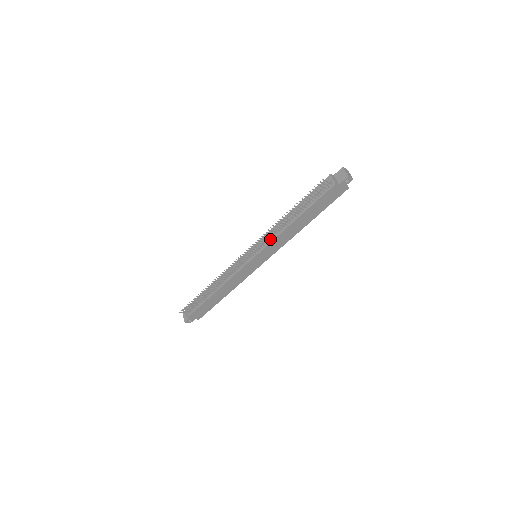
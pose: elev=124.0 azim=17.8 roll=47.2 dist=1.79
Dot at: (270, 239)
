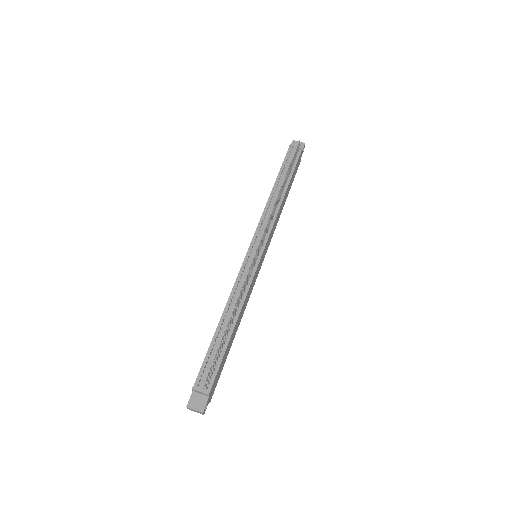
Dot at: (271, 222)
